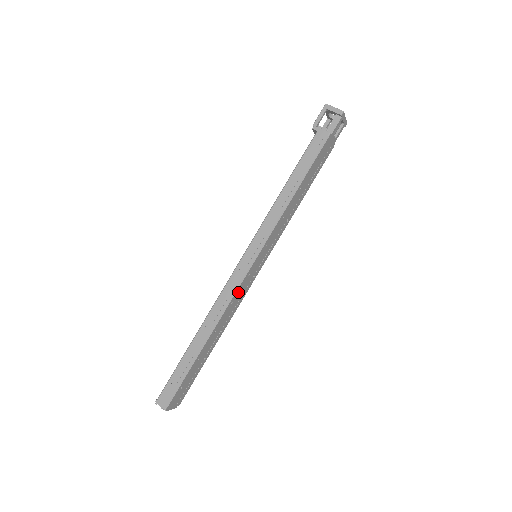
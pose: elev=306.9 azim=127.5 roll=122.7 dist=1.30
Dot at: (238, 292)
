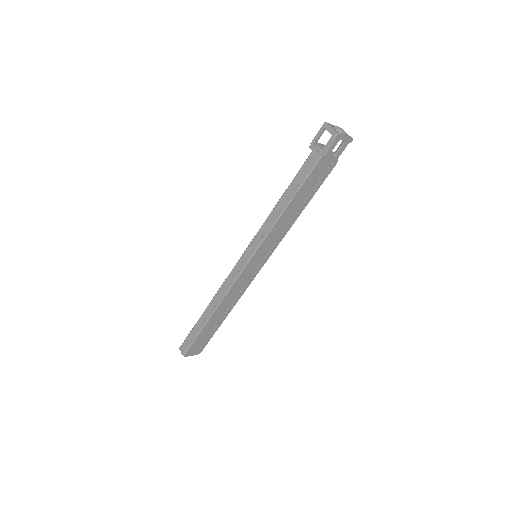
Dot at: (237, 284)
